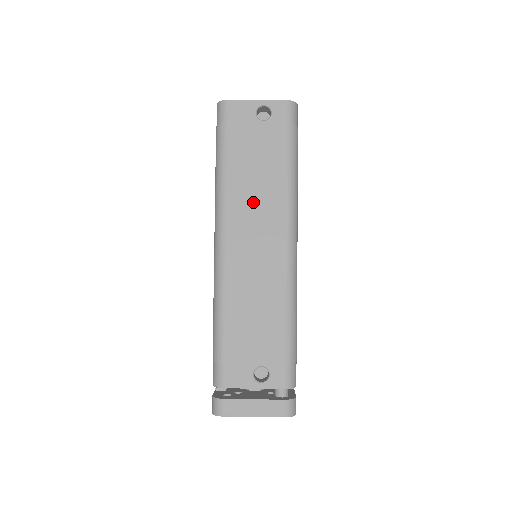
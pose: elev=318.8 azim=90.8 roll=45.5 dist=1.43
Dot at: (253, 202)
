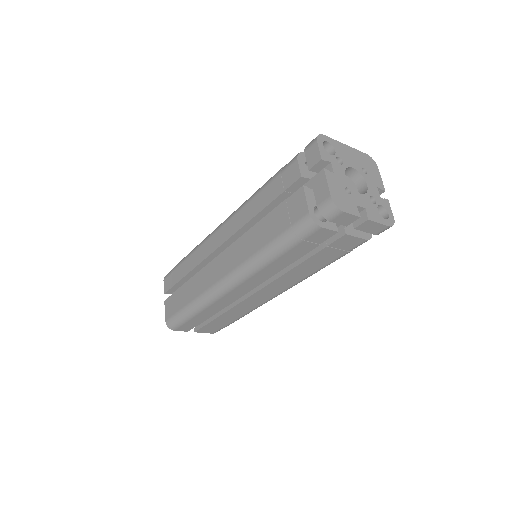
Dot at: occluded
